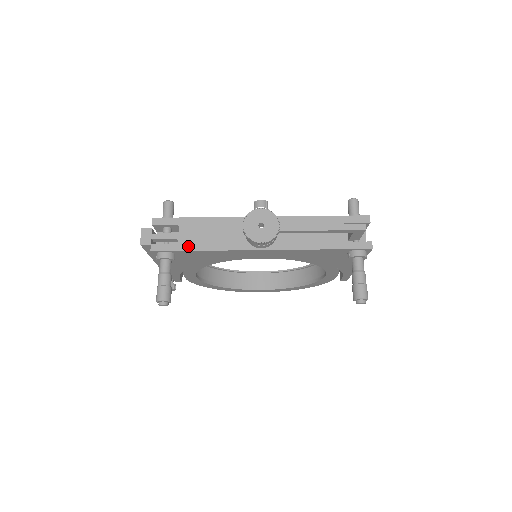
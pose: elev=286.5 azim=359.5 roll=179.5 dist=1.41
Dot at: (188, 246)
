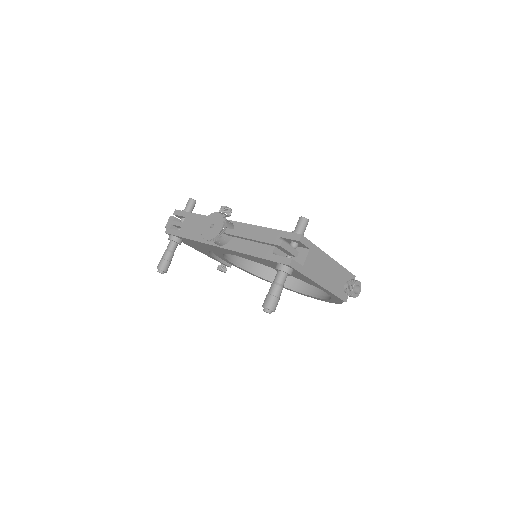
Dot at: (183, 234)
